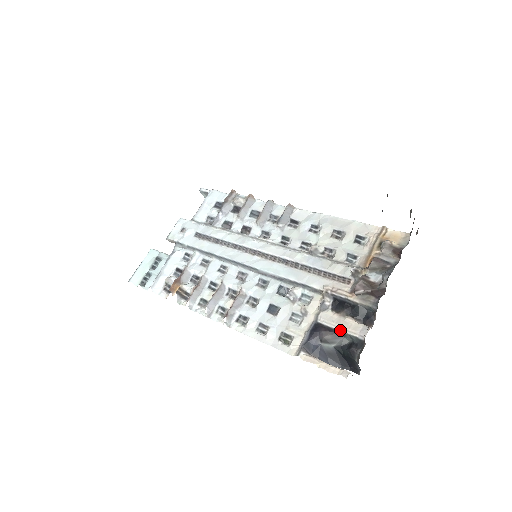
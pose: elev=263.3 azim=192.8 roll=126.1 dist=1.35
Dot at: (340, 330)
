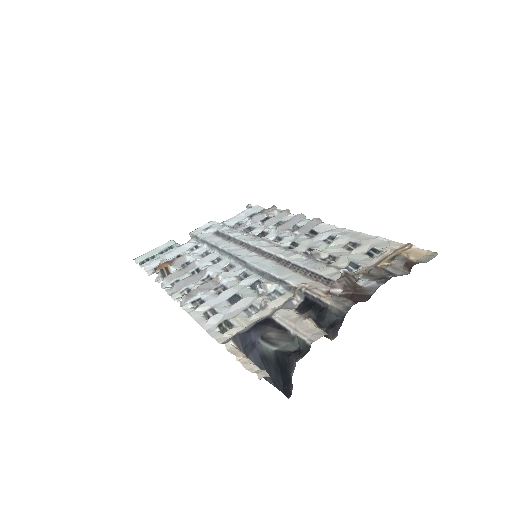
Dot at: (290, 329)
